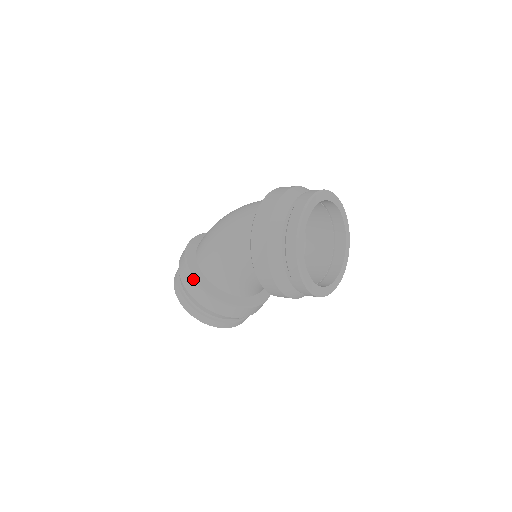
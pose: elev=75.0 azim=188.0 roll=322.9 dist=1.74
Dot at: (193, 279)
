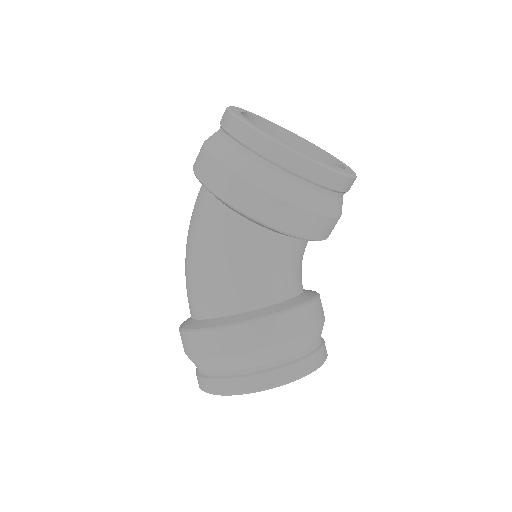
Dot at: (203, 330)
